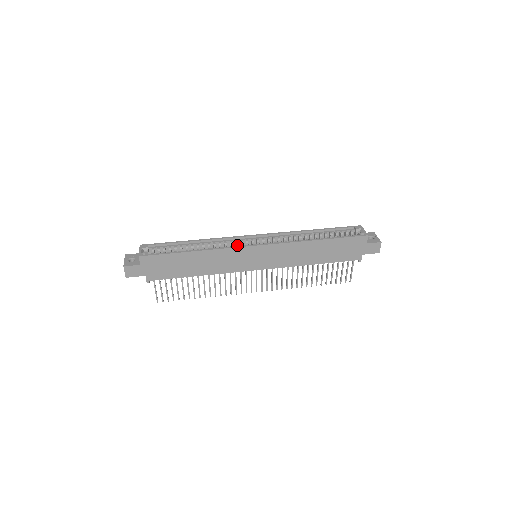
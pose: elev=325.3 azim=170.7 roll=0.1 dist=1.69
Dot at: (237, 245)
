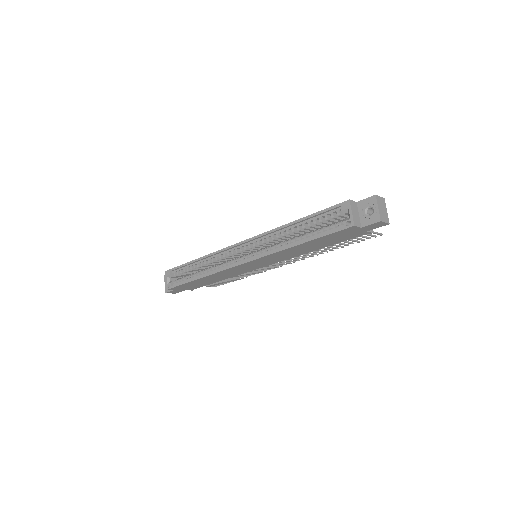
Dot at: (229, 261)
